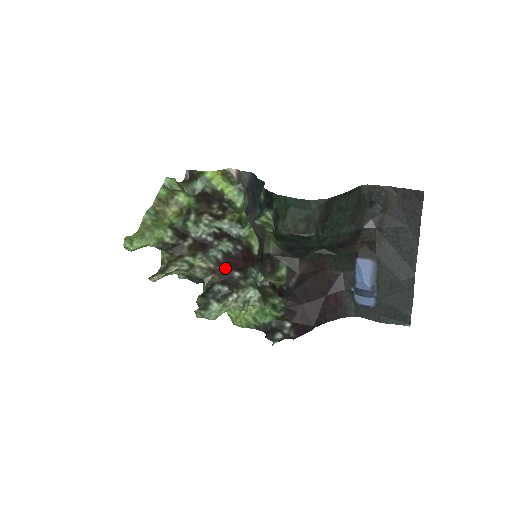
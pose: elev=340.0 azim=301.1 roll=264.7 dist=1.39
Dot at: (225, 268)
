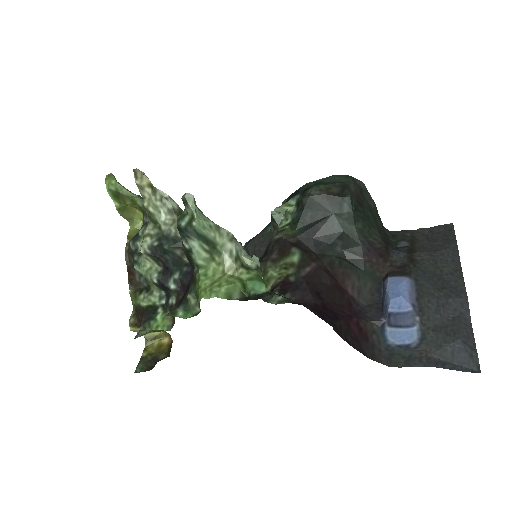
Dot at: occluded
